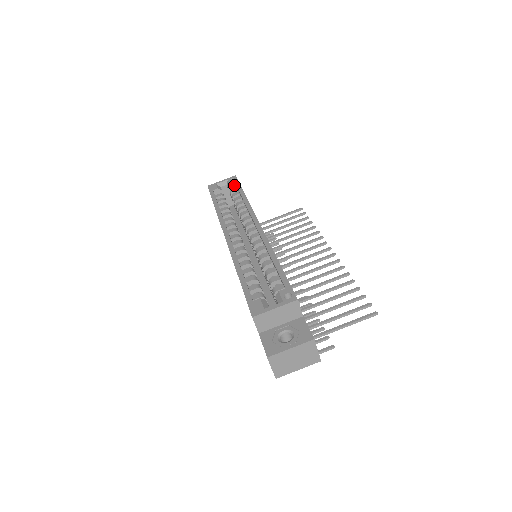
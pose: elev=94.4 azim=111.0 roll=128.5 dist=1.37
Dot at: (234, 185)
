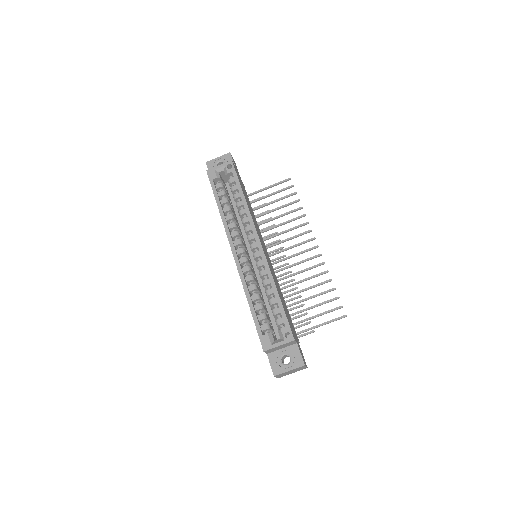
Dot at: (231, 173)
